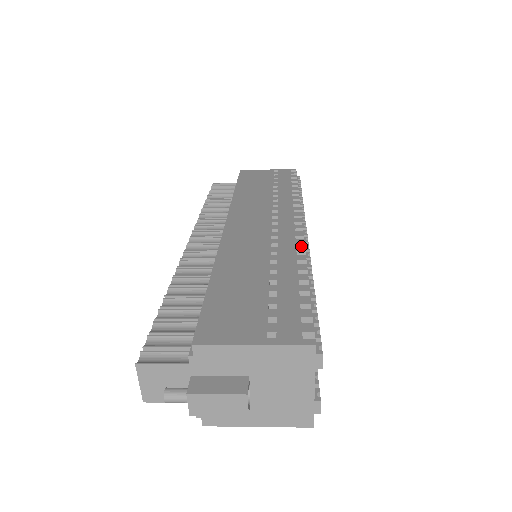
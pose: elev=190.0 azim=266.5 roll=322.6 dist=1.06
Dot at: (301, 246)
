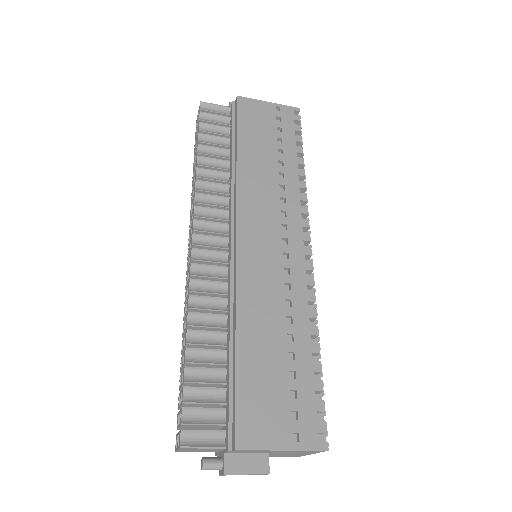
Dot at: (310, 287)
